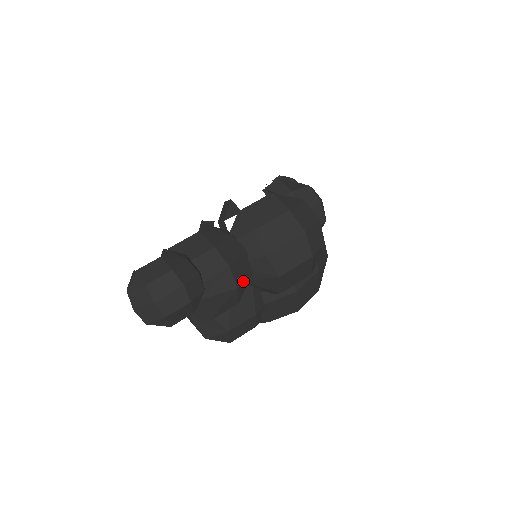
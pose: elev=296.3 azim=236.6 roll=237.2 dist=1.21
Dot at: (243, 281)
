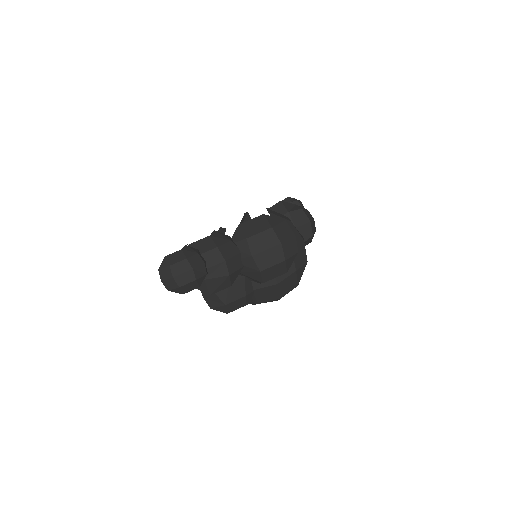
Dot at: (235, 271)
